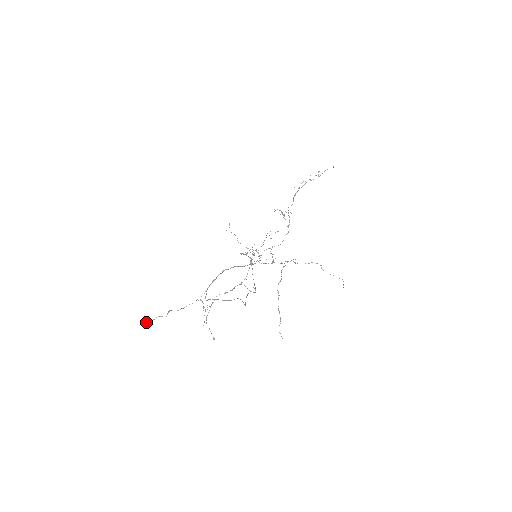
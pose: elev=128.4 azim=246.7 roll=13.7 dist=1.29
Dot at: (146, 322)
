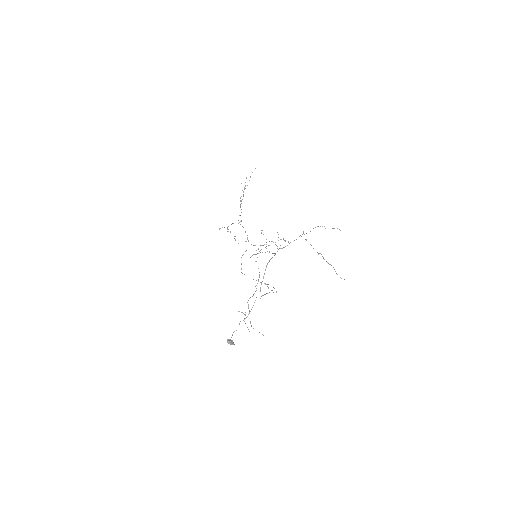
Dot at: (230, 340)
